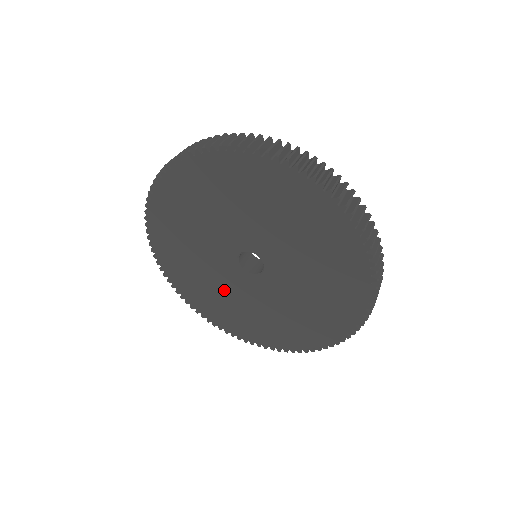
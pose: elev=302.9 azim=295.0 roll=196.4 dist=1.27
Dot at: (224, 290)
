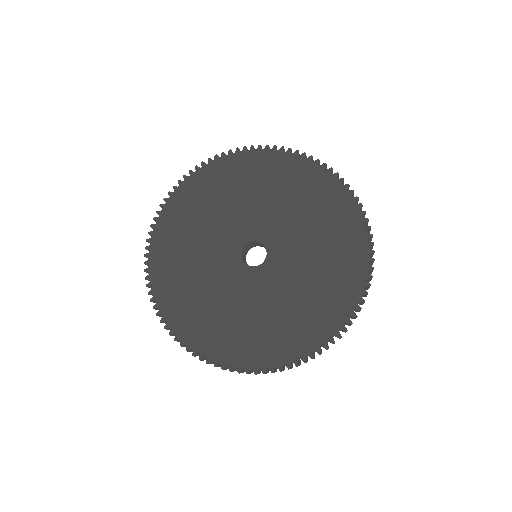
Dot at: (227, 301)
